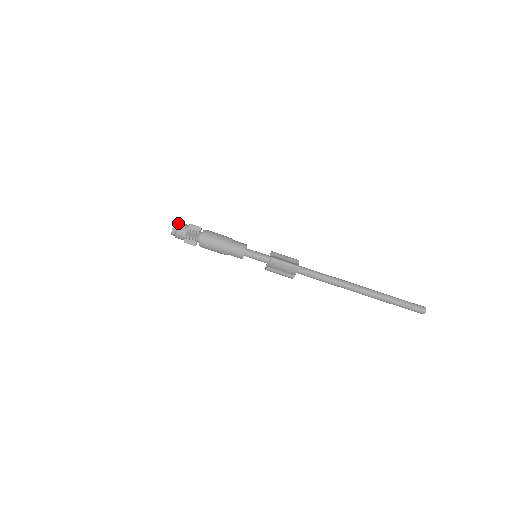
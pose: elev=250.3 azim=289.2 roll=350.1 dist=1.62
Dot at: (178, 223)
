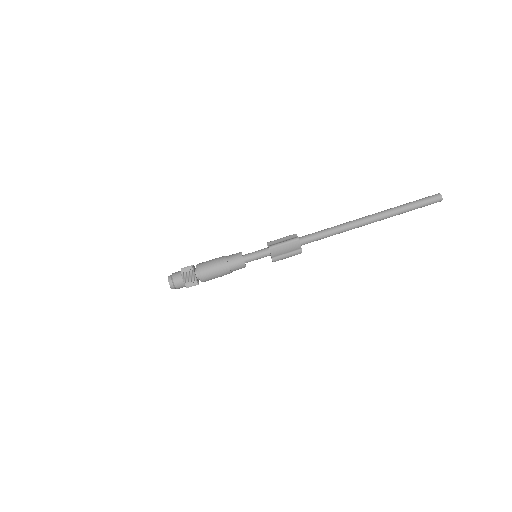
Dot at: (171, 275)
